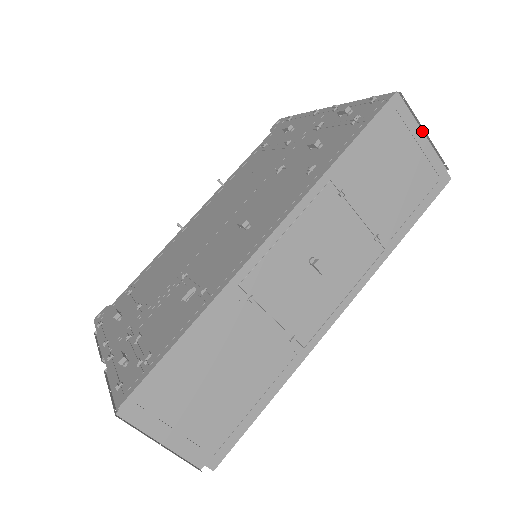
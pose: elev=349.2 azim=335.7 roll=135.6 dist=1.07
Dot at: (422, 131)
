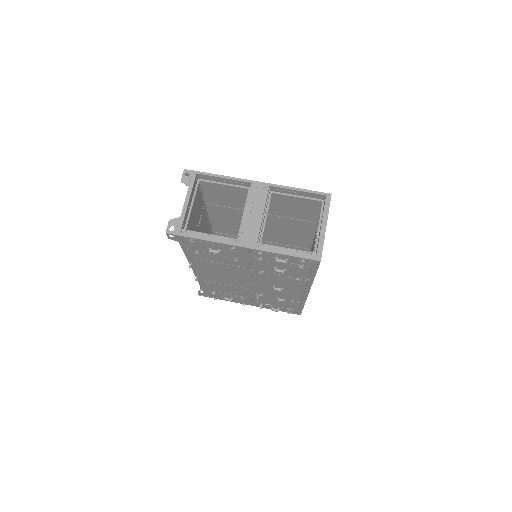
Dot at: (321, 225)
